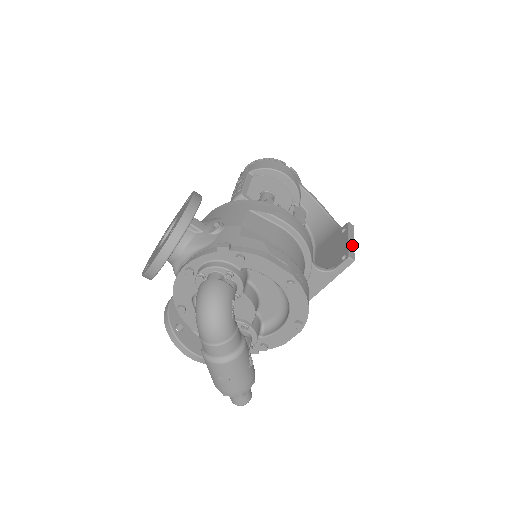
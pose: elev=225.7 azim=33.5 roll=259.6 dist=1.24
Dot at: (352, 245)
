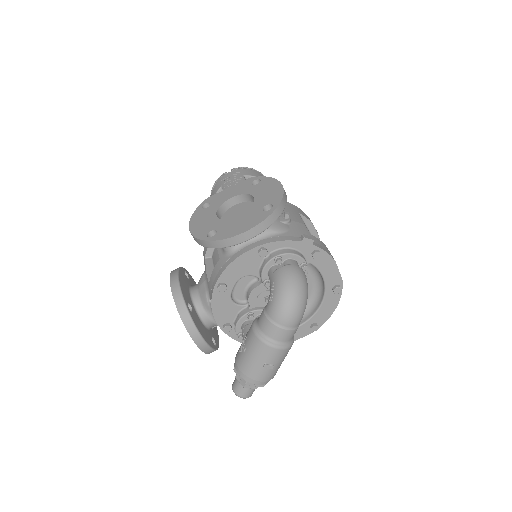
Dot at: occluded
